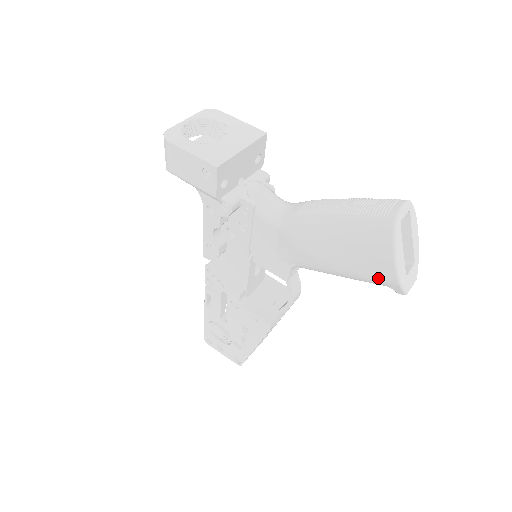
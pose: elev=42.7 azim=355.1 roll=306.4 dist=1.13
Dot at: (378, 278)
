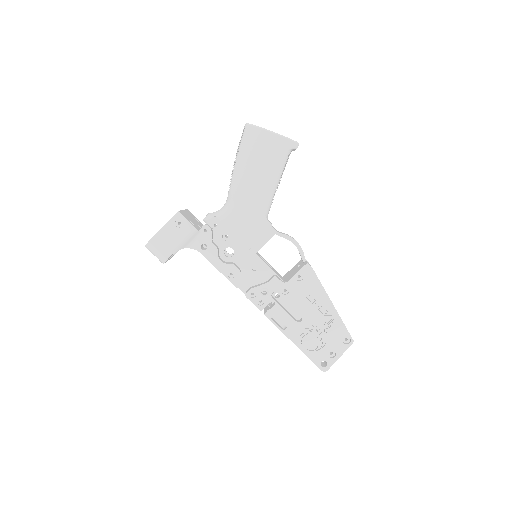
Dot at: (280, 150)
